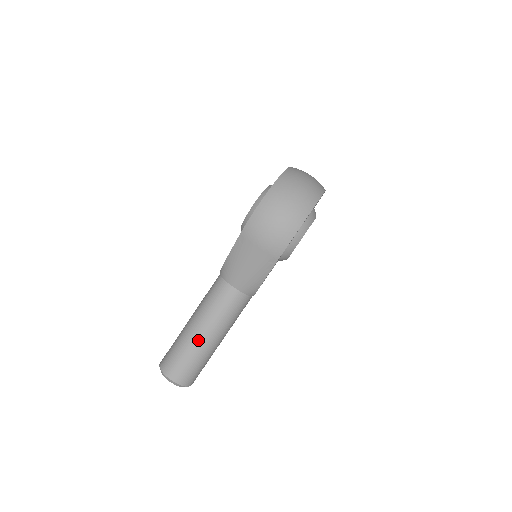
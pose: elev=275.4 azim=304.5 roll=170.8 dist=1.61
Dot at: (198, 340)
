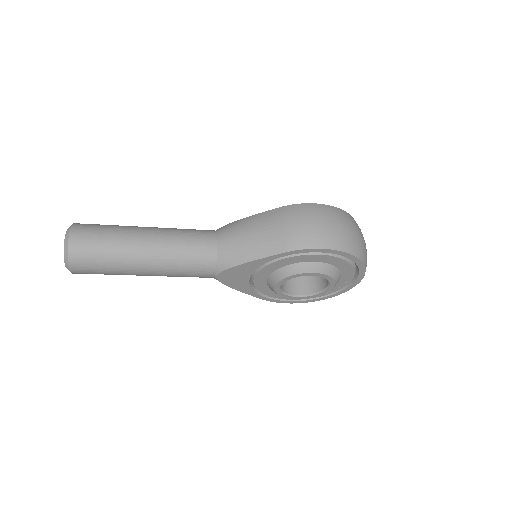
Dot at: (136, 238)
